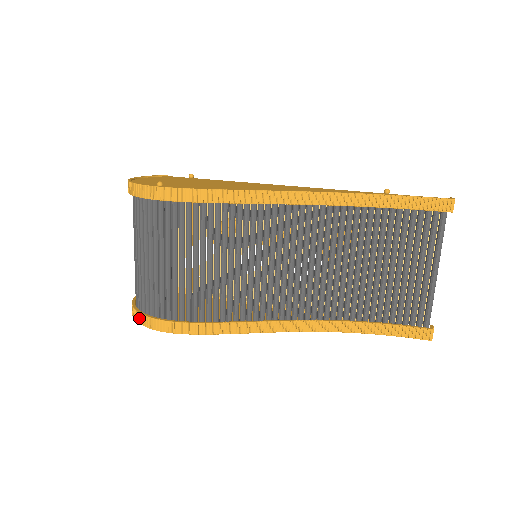
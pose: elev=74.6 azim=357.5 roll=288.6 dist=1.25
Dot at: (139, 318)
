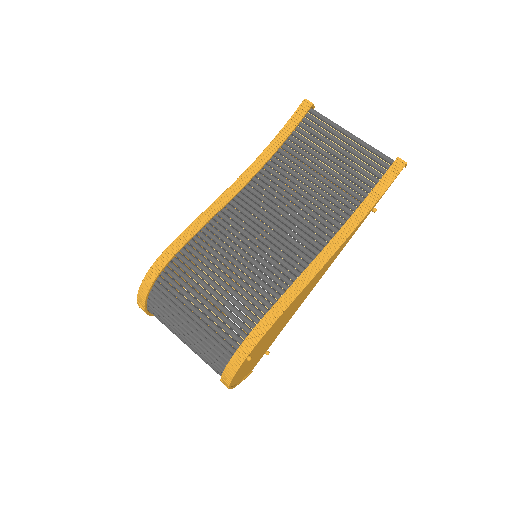
Dot at: (228, 373)
